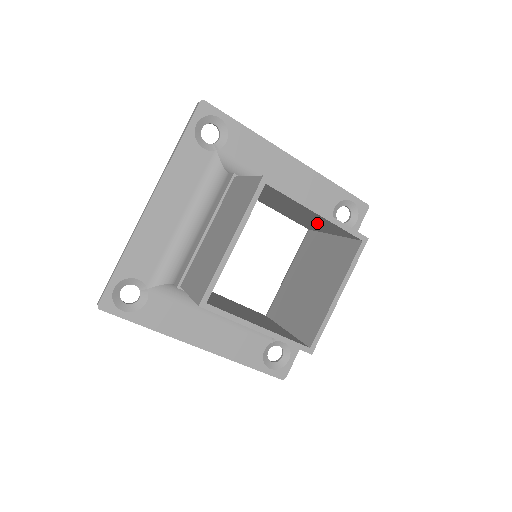
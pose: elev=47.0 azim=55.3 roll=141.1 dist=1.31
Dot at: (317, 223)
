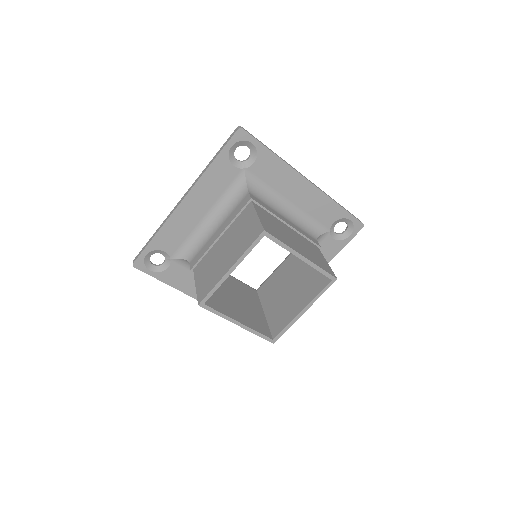
Dot at: occluded
